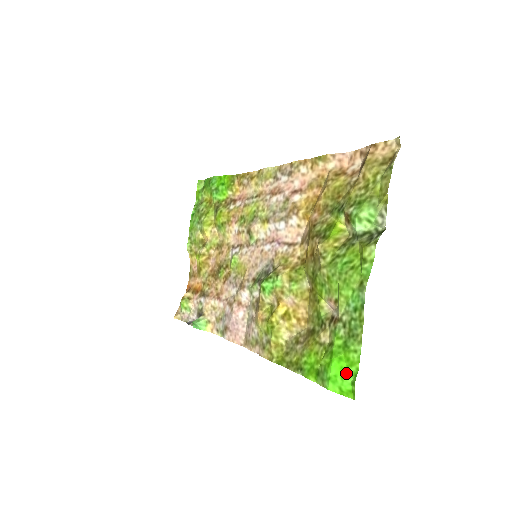
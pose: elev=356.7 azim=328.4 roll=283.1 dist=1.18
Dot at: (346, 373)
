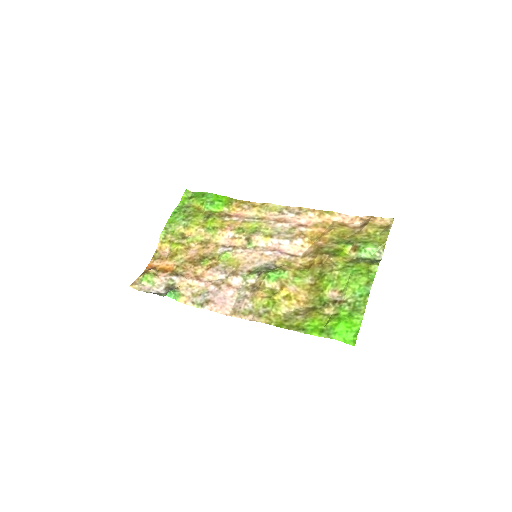
Dot at: (350, 330)
